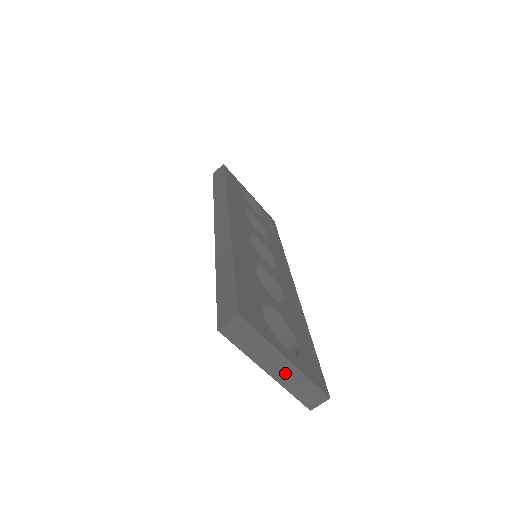
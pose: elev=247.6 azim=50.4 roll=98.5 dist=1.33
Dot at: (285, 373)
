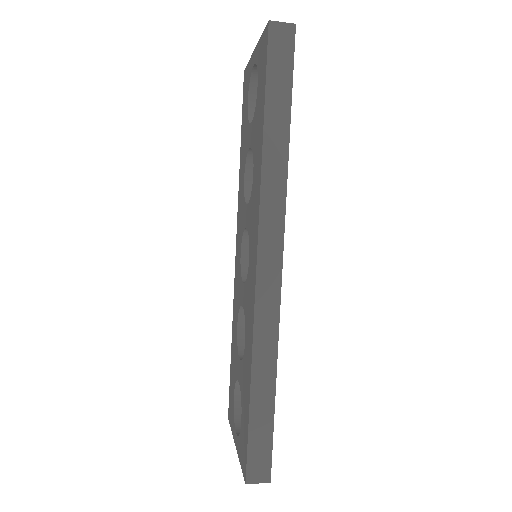
Dot at: occluded
